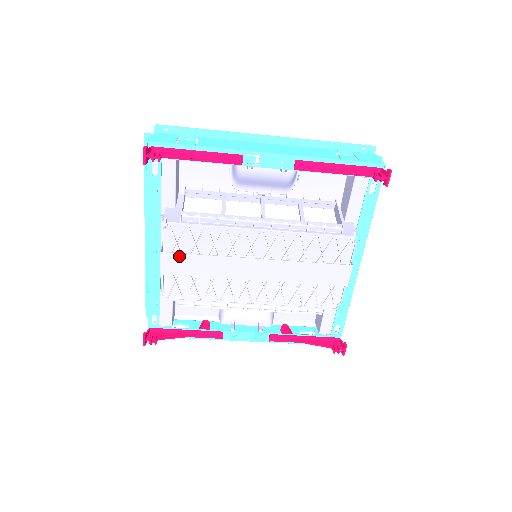
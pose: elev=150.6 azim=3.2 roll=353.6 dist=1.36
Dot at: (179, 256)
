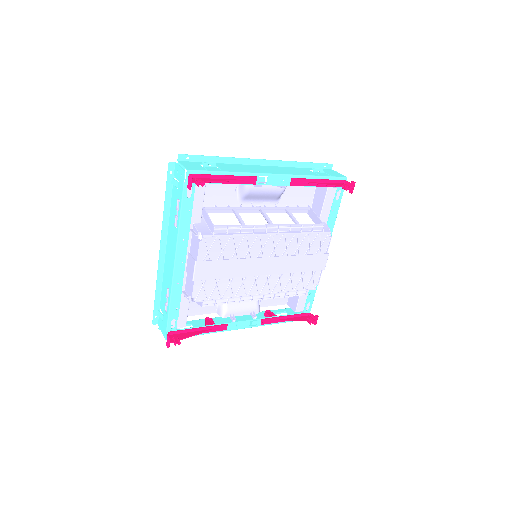
Dot at: (210, 263)
